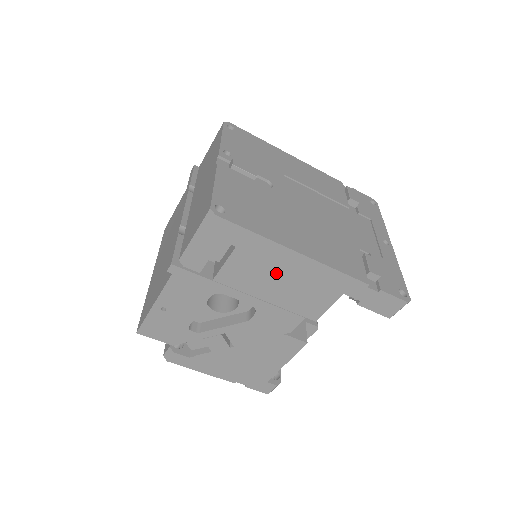
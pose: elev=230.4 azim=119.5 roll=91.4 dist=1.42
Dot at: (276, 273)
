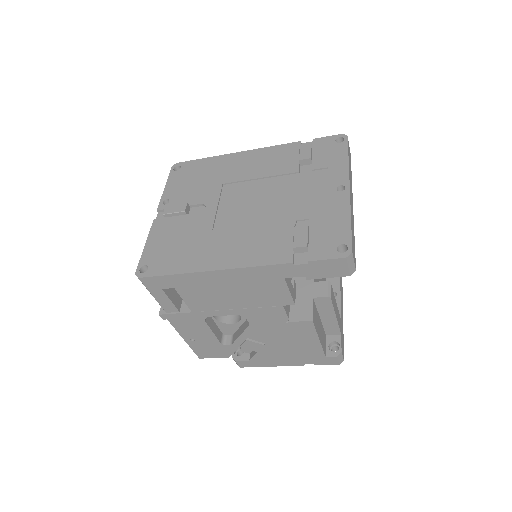
Dot at: (219, 289)
